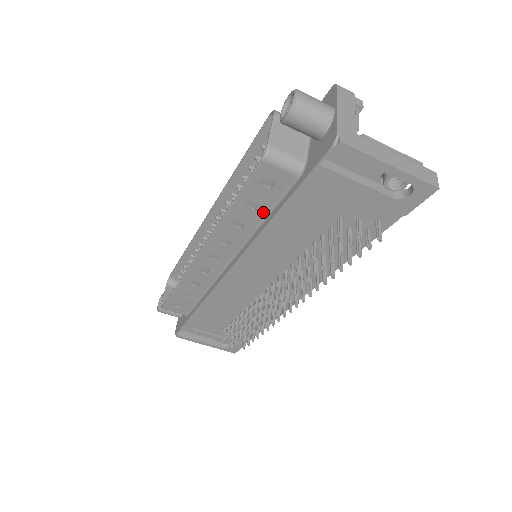
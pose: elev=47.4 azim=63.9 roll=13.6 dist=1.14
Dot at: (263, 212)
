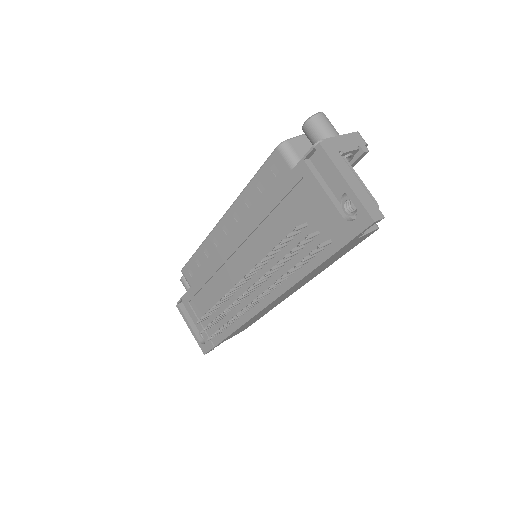
Dot at: (265, 198)
